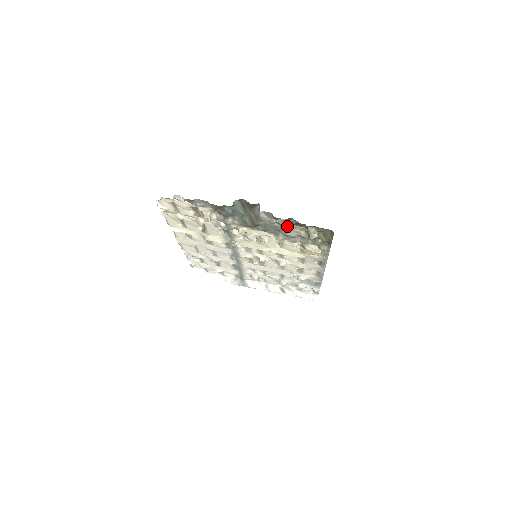
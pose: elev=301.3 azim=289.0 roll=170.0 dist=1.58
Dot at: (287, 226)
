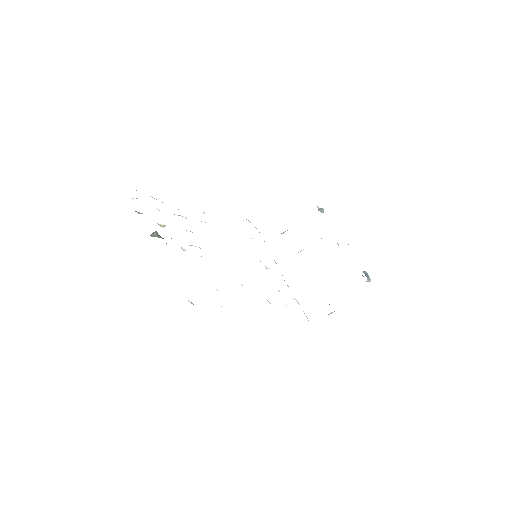
Dot at: occluded
